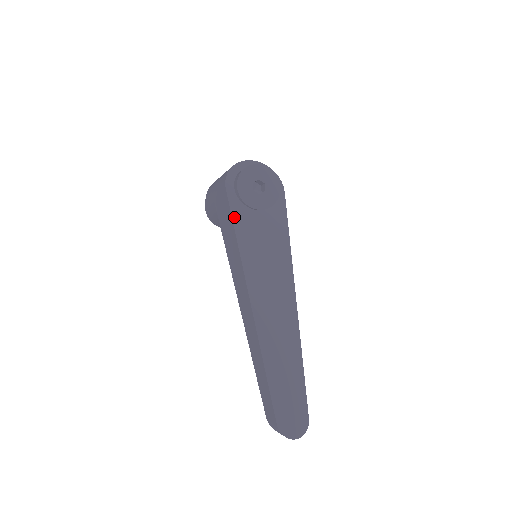
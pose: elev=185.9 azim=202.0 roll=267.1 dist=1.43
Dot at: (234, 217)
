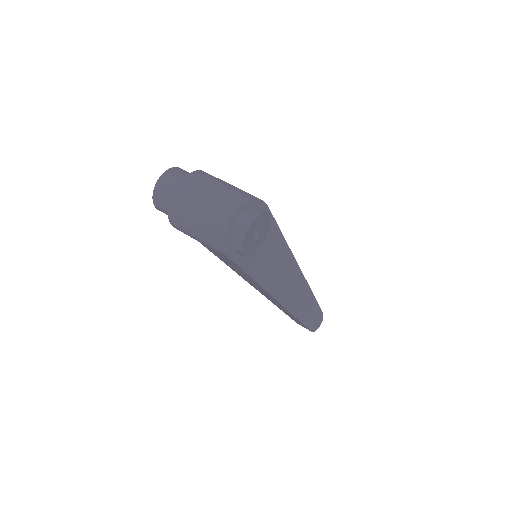
Dot at: (247, 271)
